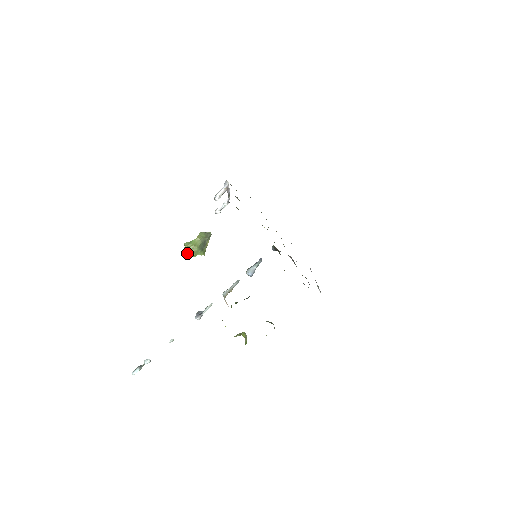
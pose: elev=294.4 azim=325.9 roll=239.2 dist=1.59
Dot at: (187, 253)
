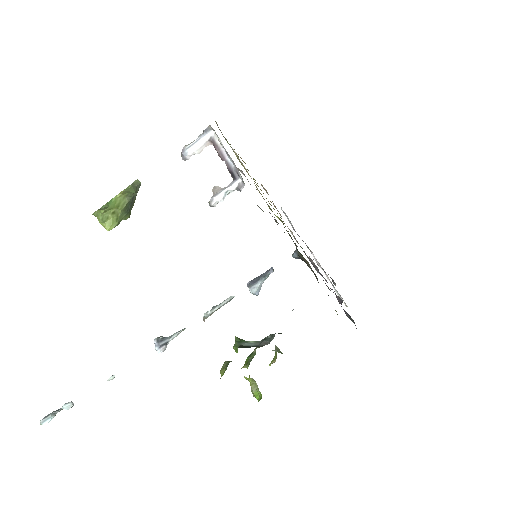
Dot at: (104, 221)
